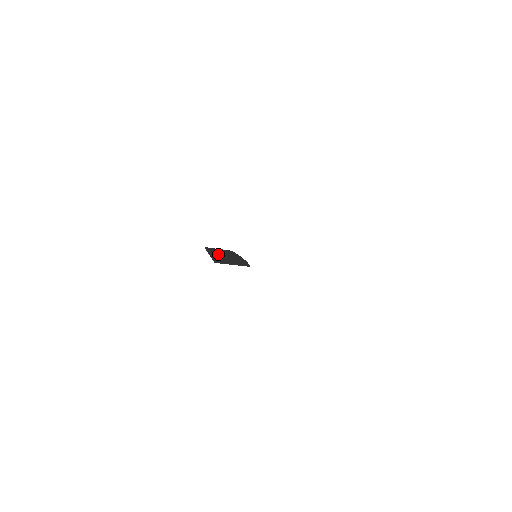
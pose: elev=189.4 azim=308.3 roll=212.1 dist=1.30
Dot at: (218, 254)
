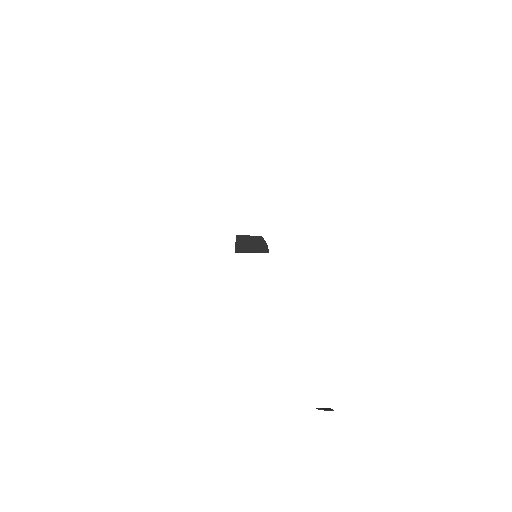
Dot at: (243, 242)
